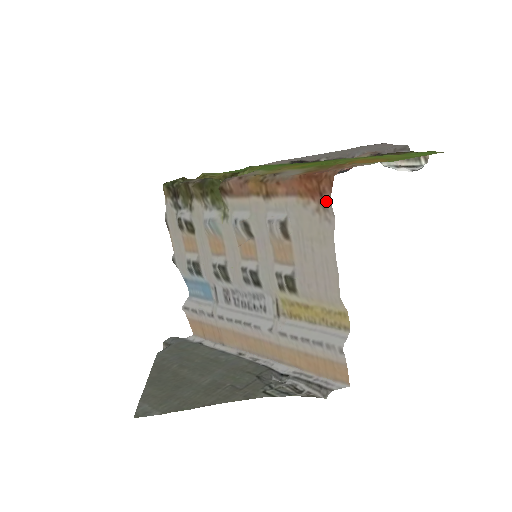
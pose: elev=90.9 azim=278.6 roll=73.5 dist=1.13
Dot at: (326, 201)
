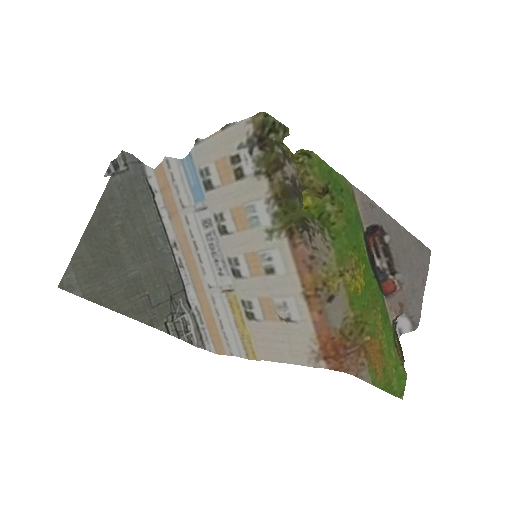
Dot at: (322, 363)
